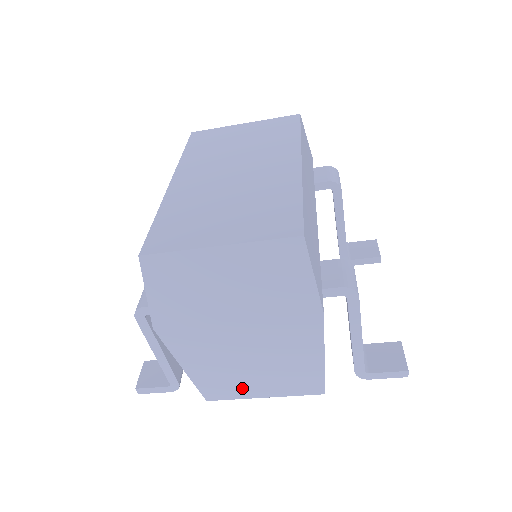
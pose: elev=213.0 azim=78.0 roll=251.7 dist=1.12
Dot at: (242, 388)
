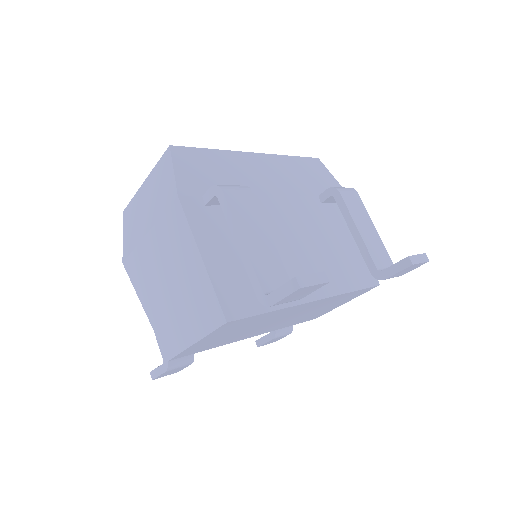
Dot at: (178, 330)
